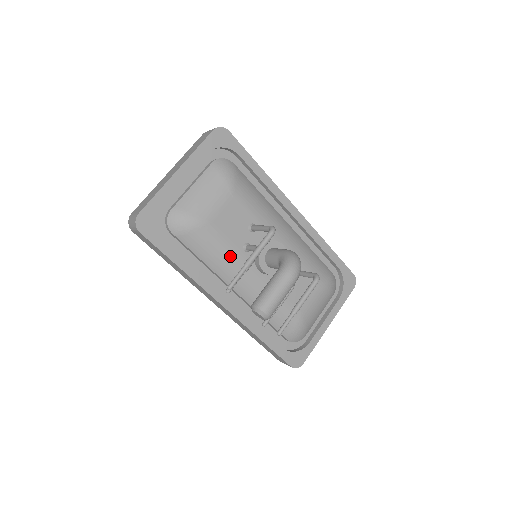
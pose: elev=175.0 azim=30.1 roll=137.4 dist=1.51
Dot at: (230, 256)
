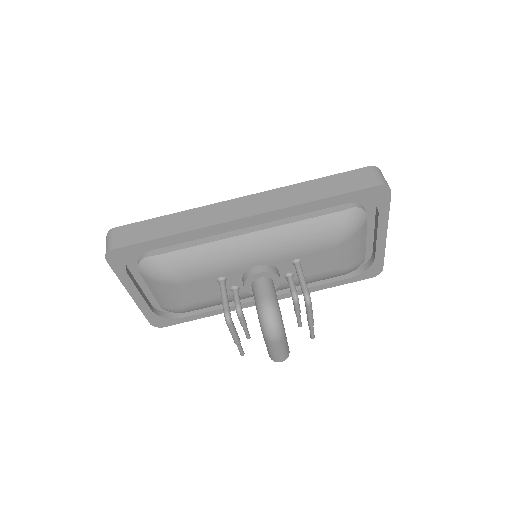
Dot at: (230, 299)
